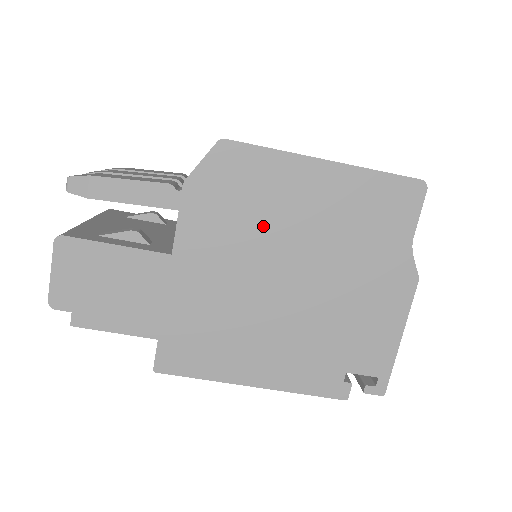
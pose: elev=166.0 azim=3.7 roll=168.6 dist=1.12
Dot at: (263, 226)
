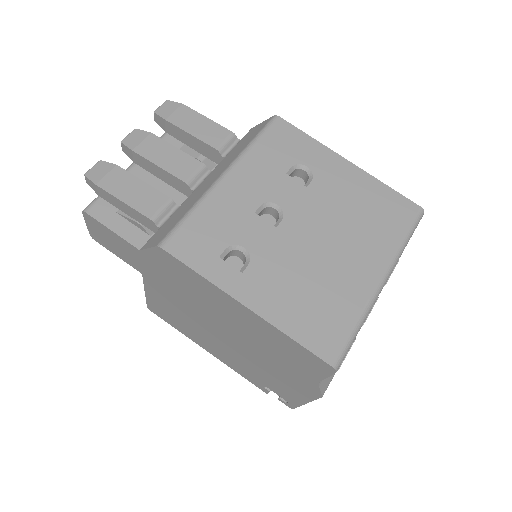
Dot at: (200, 303)
